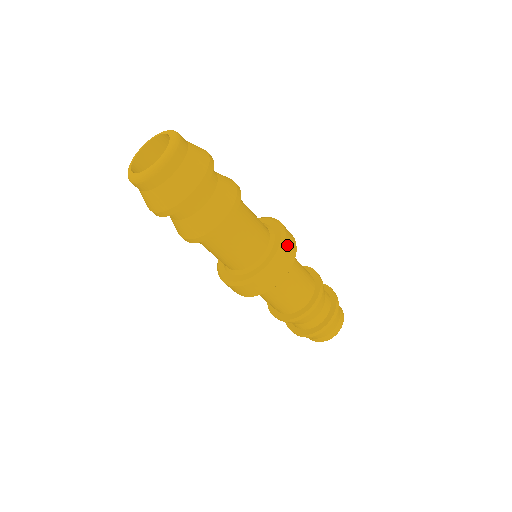
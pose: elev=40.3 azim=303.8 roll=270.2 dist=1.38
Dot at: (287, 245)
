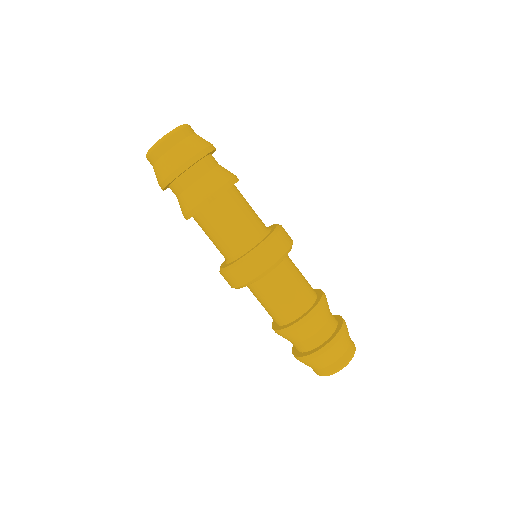
Dot at: (274, 242)
